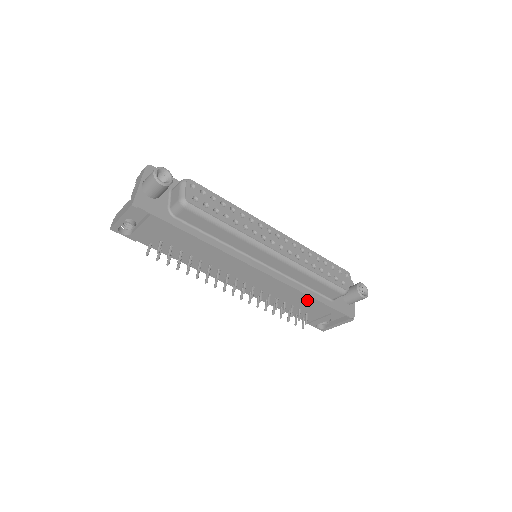
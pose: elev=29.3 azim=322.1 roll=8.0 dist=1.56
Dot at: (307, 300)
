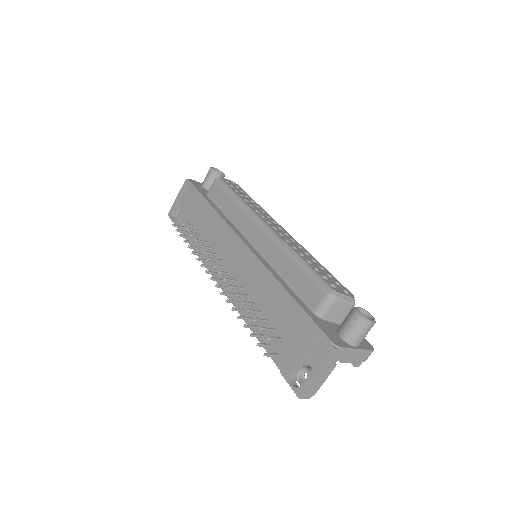
Dot at: (280, 298)
